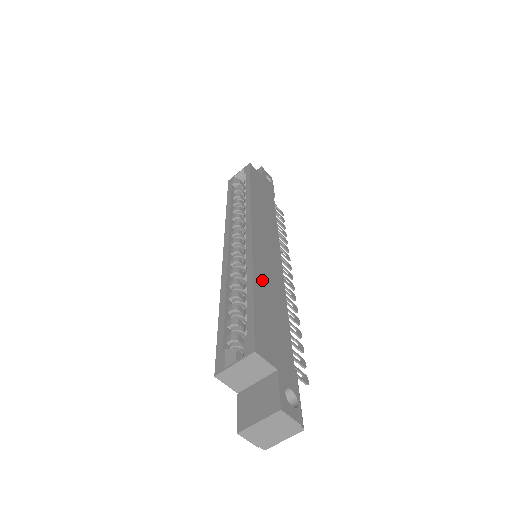
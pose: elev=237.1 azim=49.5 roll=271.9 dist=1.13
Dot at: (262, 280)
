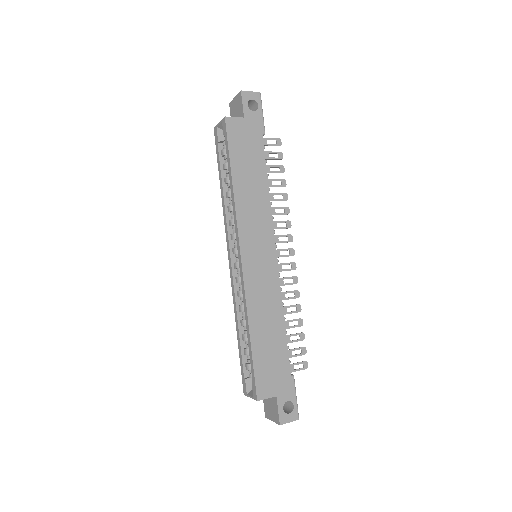
Dot at: (258, 318)
